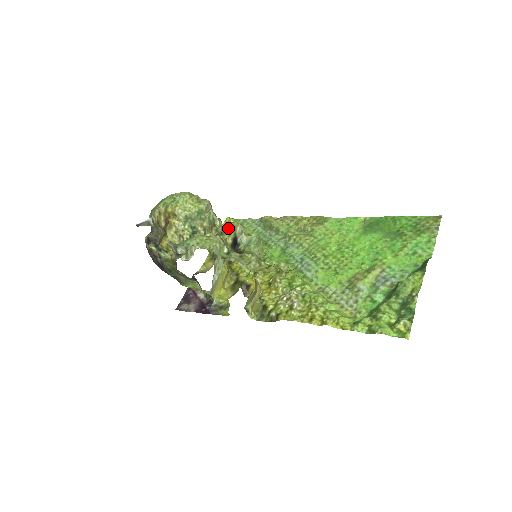
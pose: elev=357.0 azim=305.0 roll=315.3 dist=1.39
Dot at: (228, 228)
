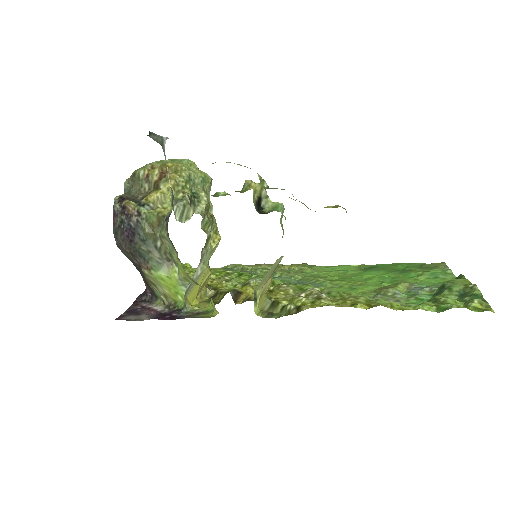
Dot at: (255, 183)
